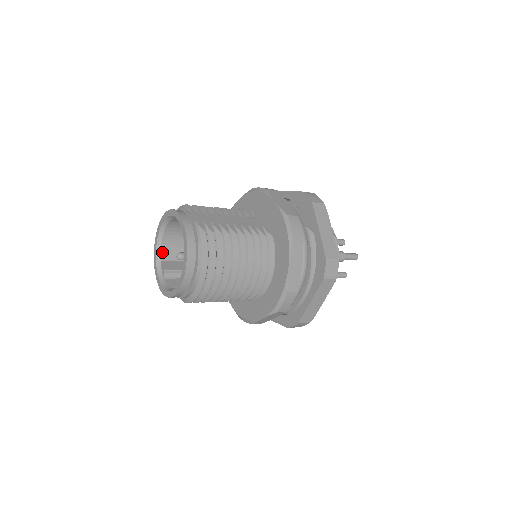
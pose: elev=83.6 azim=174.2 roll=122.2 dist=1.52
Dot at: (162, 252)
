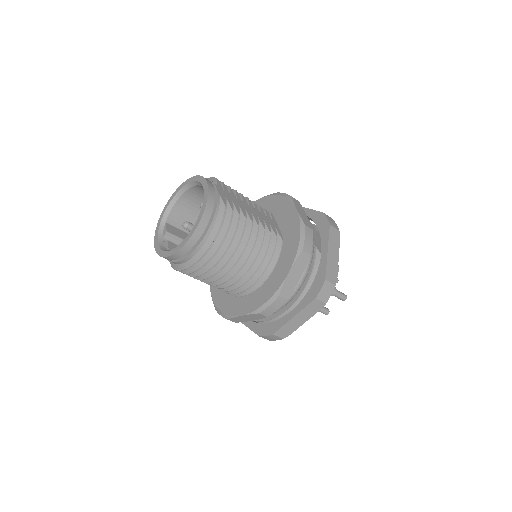
Dot at: (170, 215)
